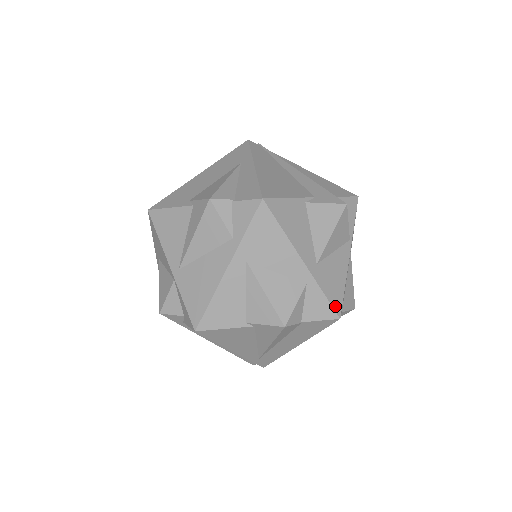
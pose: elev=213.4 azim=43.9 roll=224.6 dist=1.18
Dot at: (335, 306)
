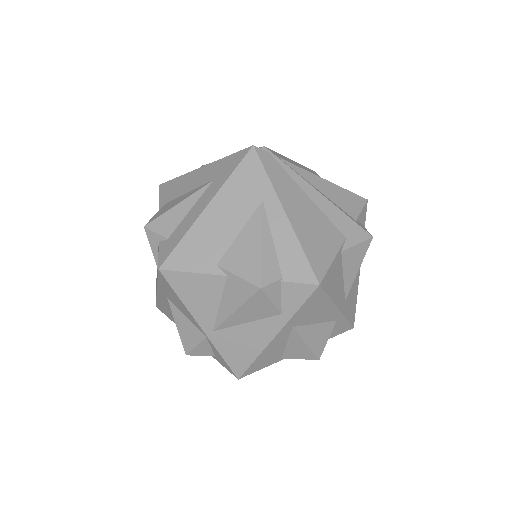
Dot at: (352, 322)
